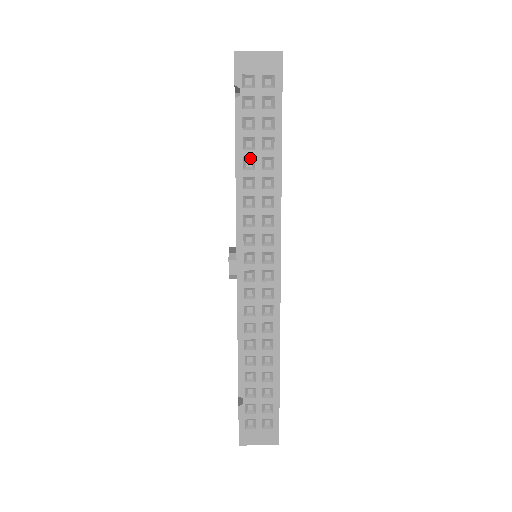
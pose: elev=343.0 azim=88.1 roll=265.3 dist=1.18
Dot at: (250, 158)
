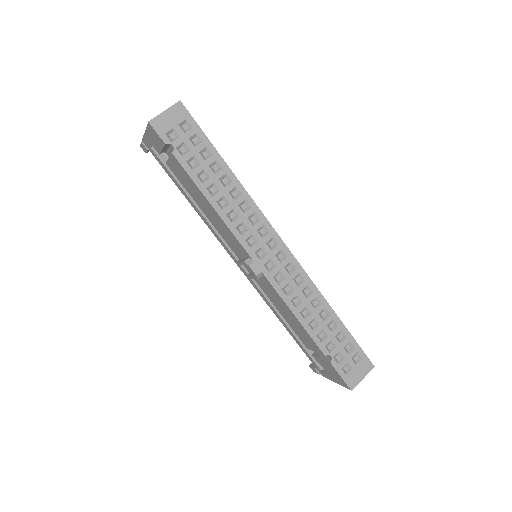
Dot at: (211, 186)
